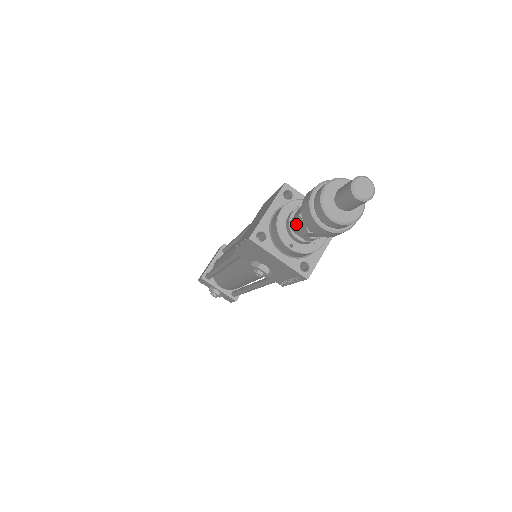
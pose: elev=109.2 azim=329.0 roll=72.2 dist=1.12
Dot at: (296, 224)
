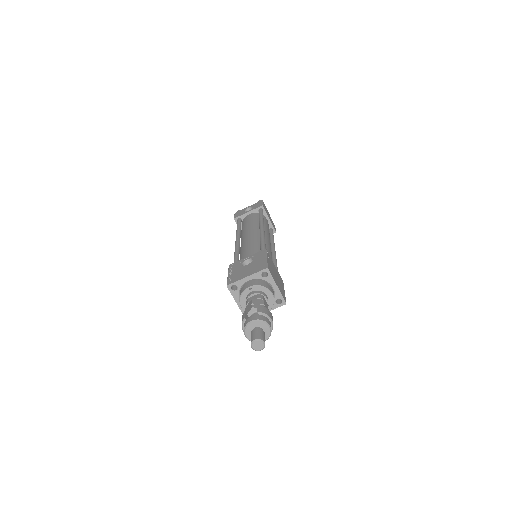
Dot at: occluded
